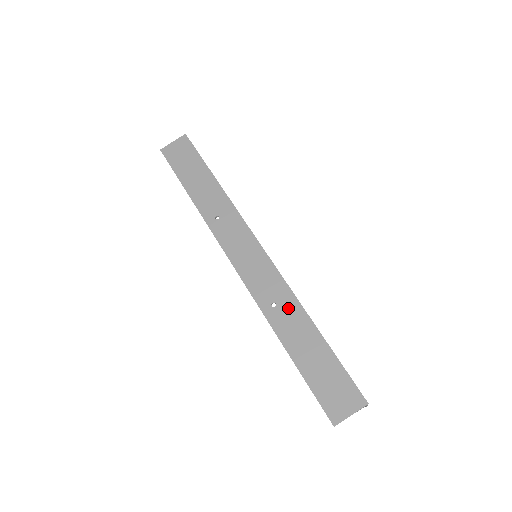
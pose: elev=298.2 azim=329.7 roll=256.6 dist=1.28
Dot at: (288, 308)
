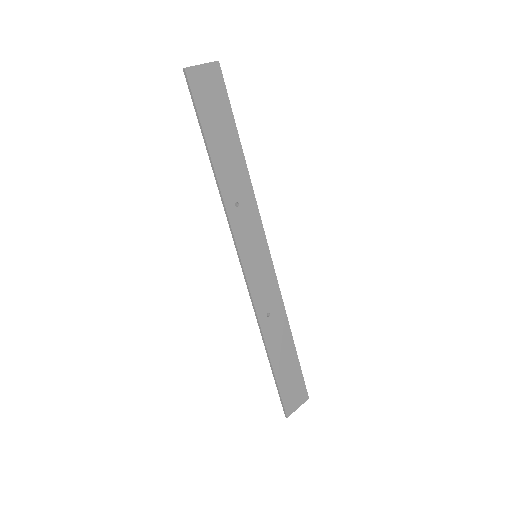
Dot at: (278, 319)
